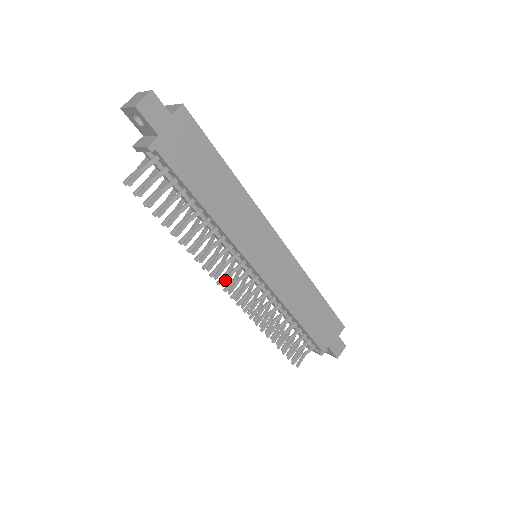
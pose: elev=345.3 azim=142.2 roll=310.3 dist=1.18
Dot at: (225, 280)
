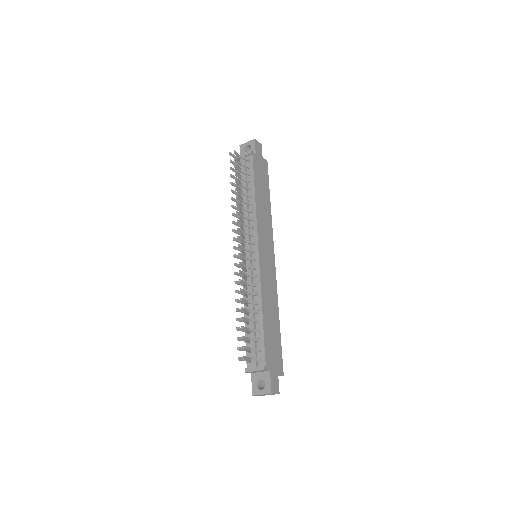
Dot at: (241, 237)
